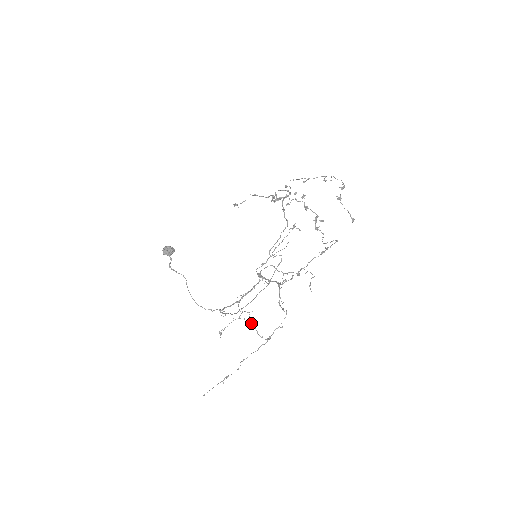
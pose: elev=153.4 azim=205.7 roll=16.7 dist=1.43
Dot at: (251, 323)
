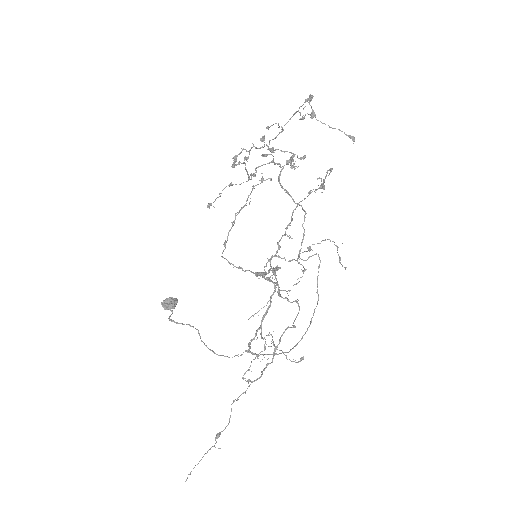
Dot at: occluded
